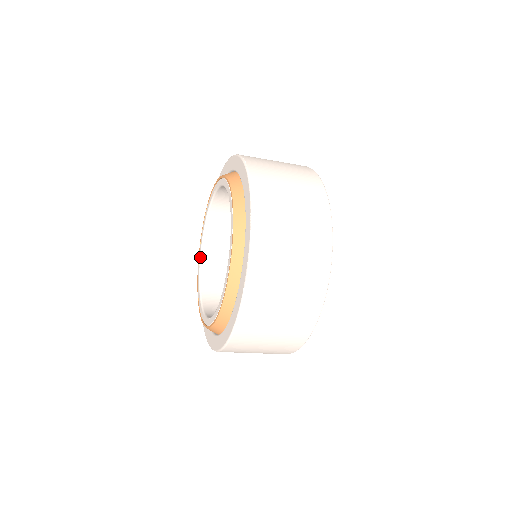
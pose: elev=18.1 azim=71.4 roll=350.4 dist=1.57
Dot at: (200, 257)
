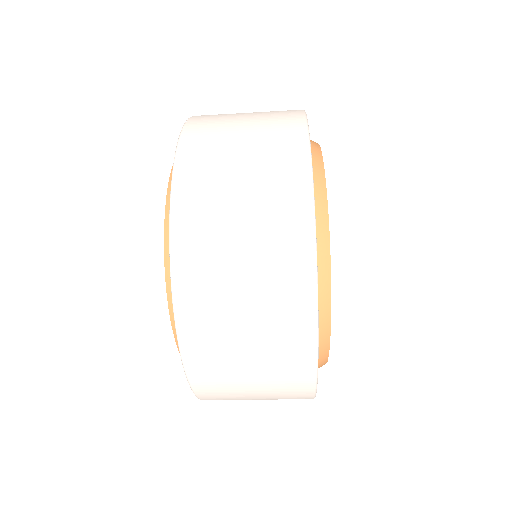
Dot at: occluded
